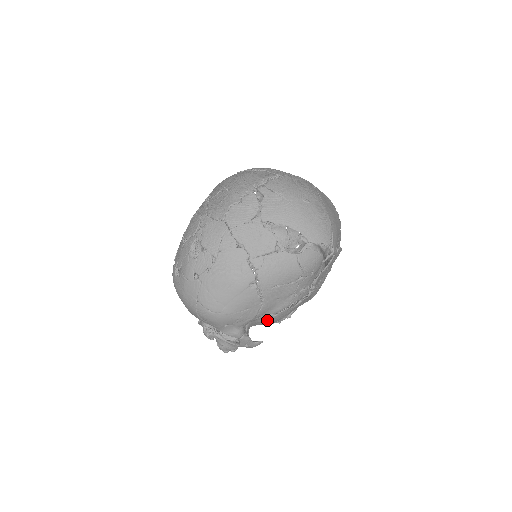
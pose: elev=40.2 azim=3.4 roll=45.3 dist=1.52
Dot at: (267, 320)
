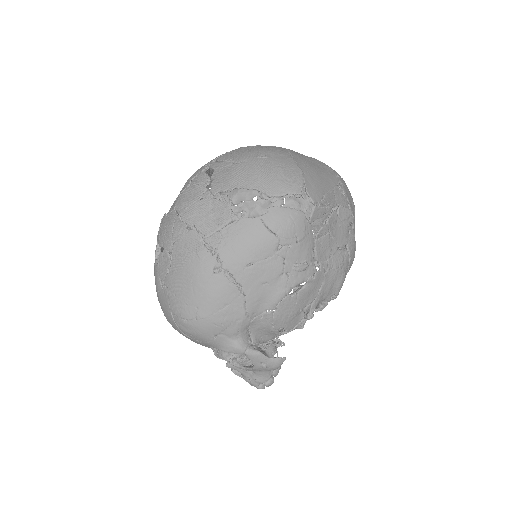
Dot at: (271, 321)
